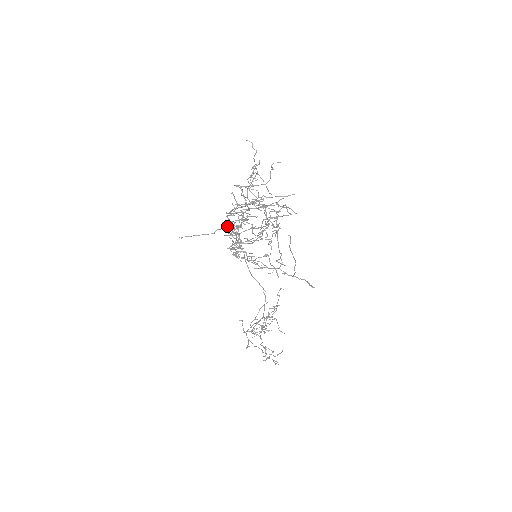
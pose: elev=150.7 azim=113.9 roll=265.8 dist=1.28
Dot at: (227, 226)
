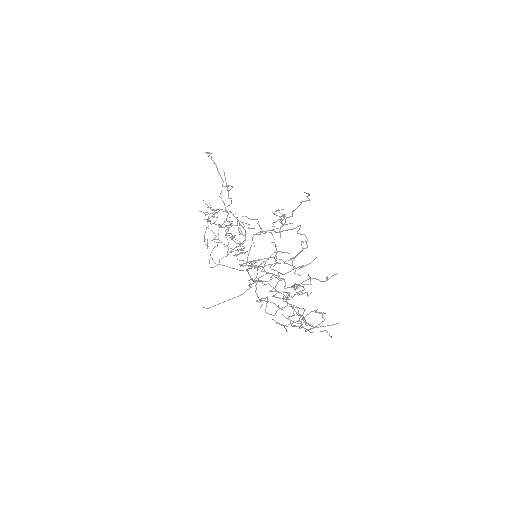
Dot at: occluded
